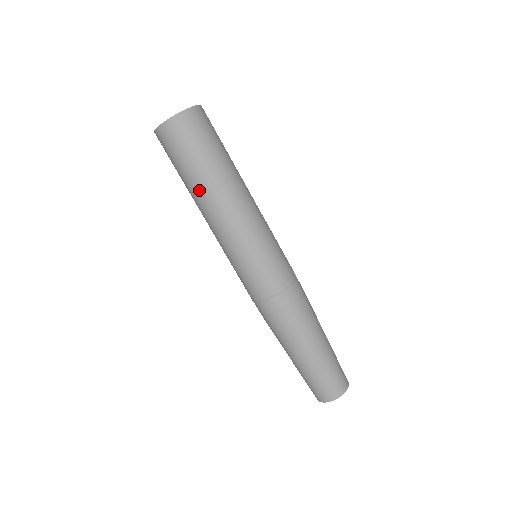
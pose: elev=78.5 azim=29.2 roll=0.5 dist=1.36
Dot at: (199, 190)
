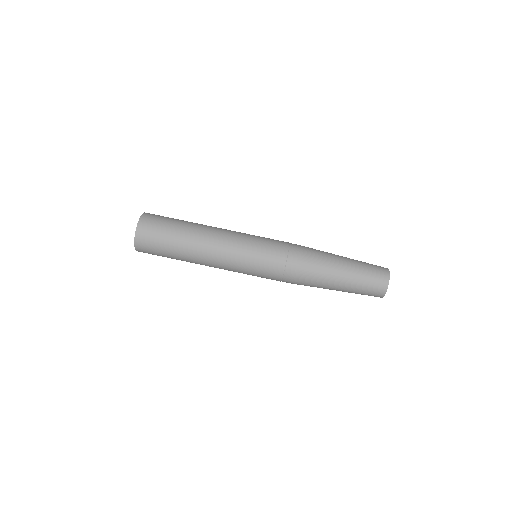
Dot at: (187, 261)
